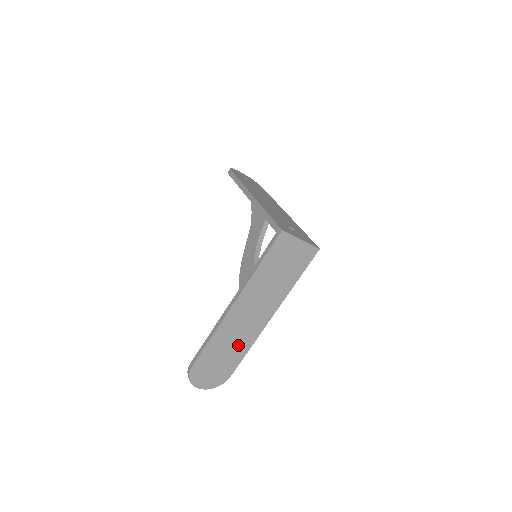
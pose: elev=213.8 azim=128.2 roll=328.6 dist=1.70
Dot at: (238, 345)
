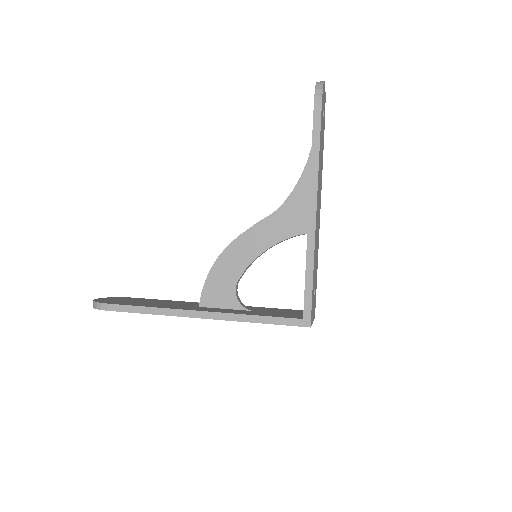
Dot at: occluded
